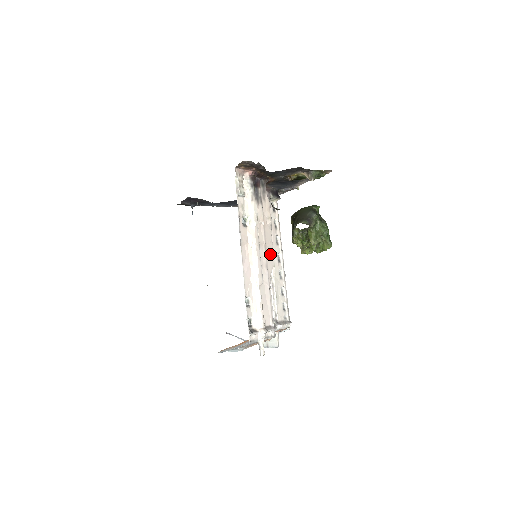
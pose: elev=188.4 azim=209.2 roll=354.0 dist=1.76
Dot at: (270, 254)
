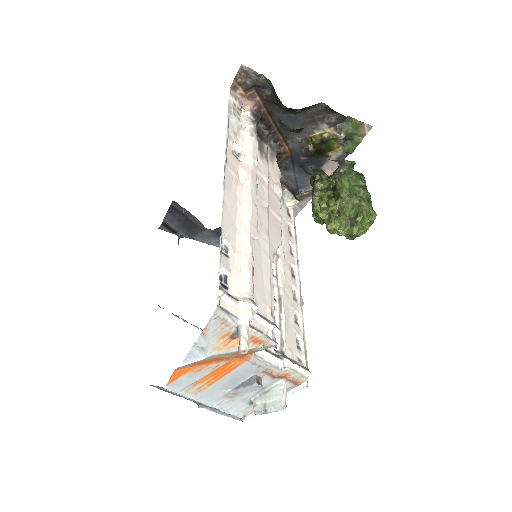
Dot at: (276, 227)
